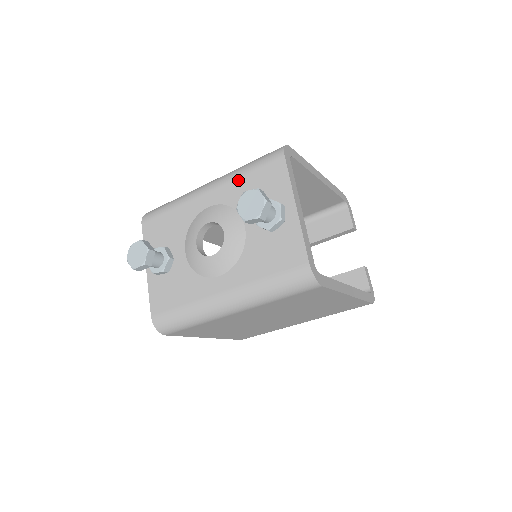
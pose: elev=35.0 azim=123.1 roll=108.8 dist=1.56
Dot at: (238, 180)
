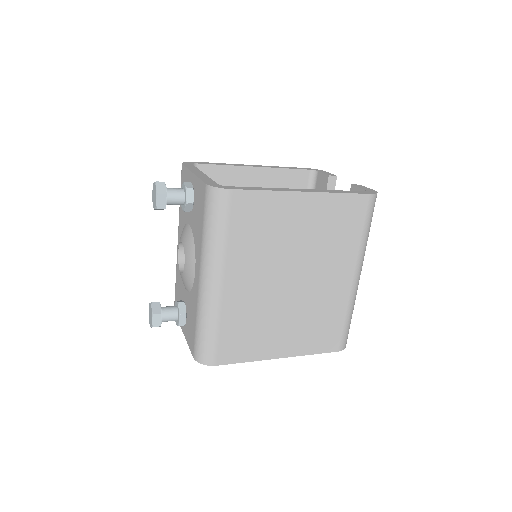
Dot at: (180, 210)
